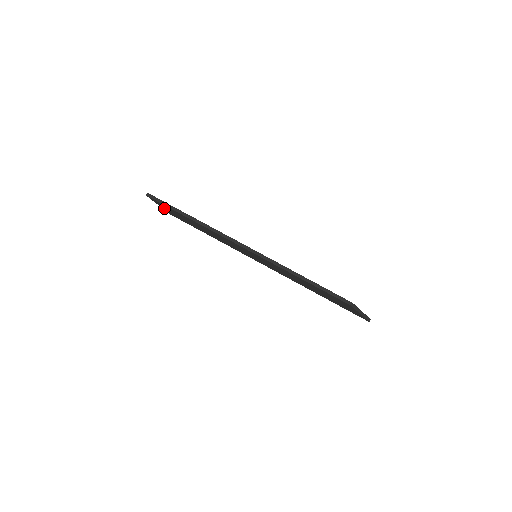
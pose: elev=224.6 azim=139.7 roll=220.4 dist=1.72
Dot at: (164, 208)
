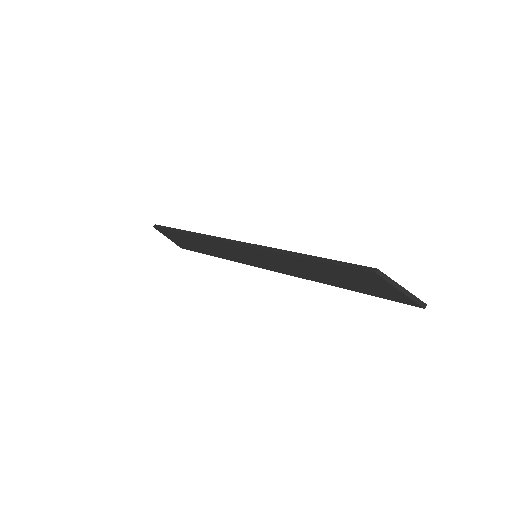
Dot at: (171, 238)
